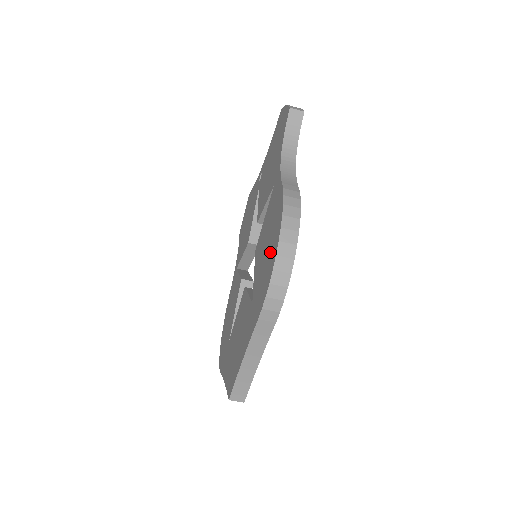
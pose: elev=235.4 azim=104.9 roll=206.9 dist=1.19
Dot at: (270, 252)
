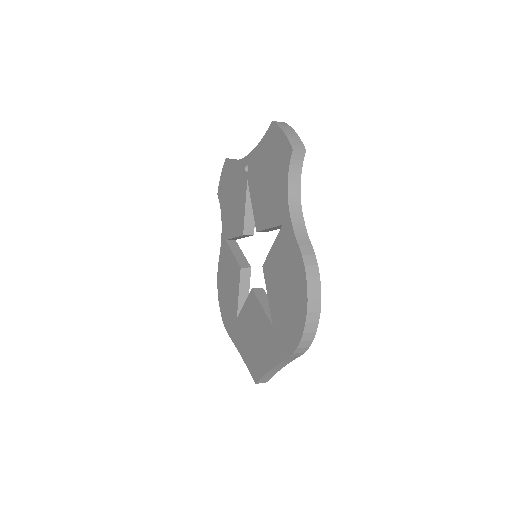
Dot at: (294, 307)
